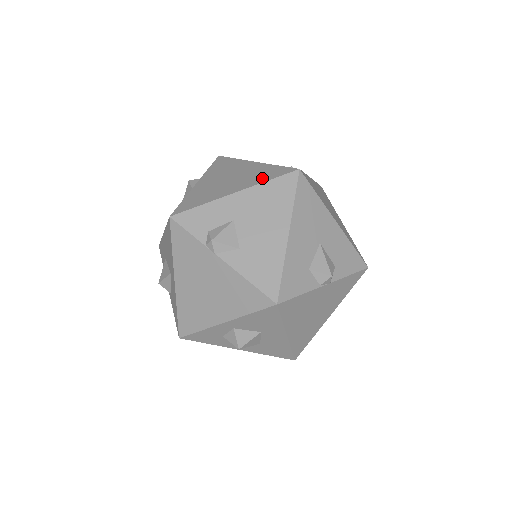
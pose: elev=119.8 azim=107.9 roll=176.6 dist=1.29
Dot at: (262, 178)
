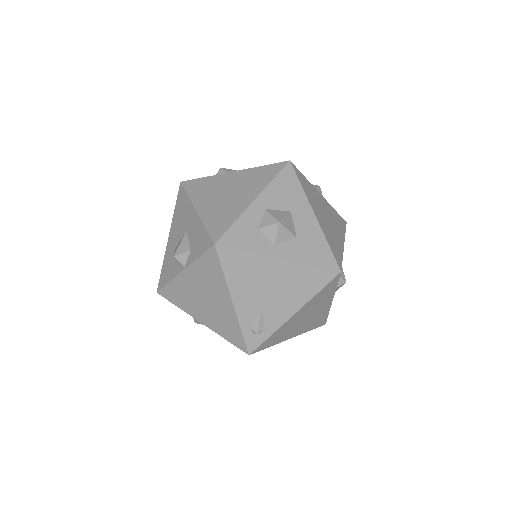
Dot at: occluded
